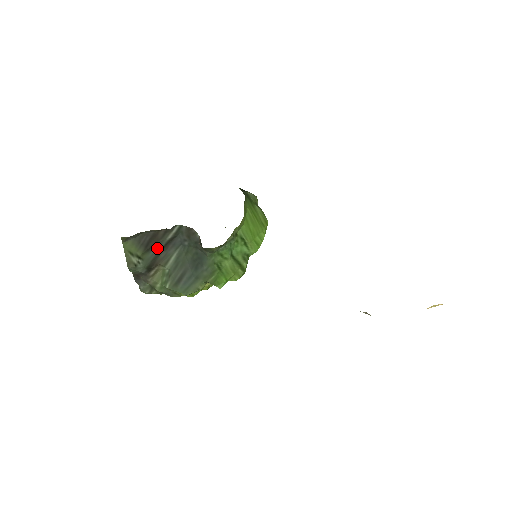
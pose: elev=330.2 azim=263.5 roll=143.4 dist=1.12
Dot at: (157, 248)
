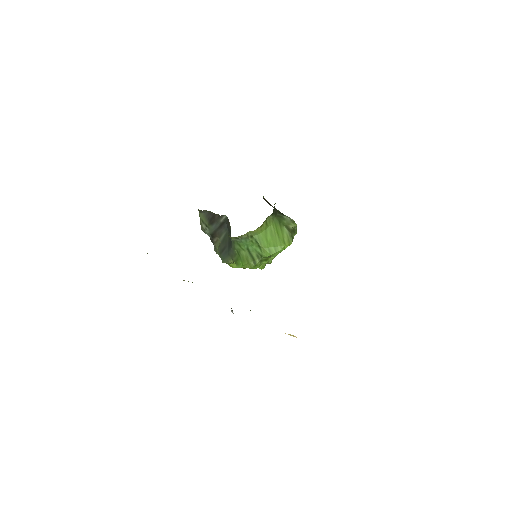
Dot at: (216, 225)
